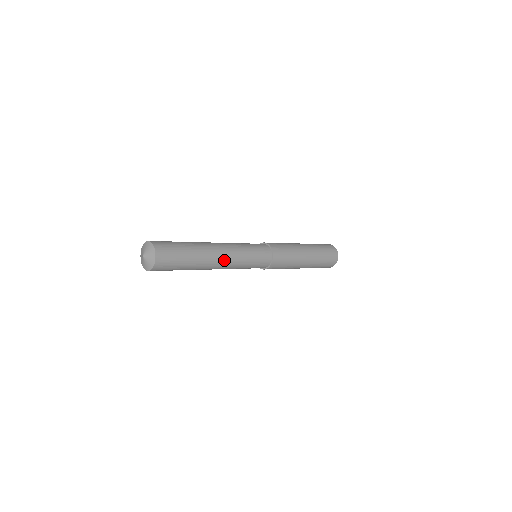
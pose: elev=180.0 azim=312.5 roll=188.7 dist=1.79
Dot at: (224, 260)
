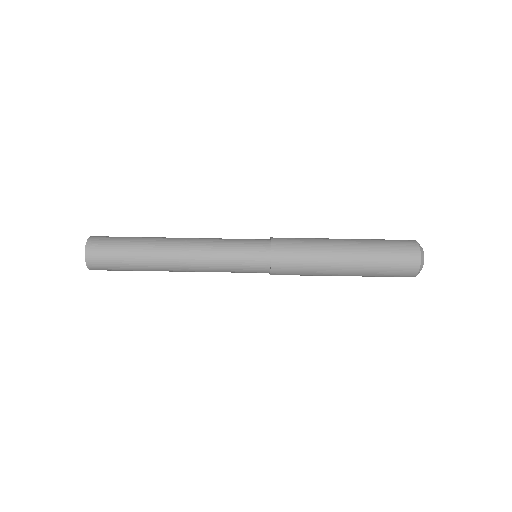
Dot at: (186, 260)
